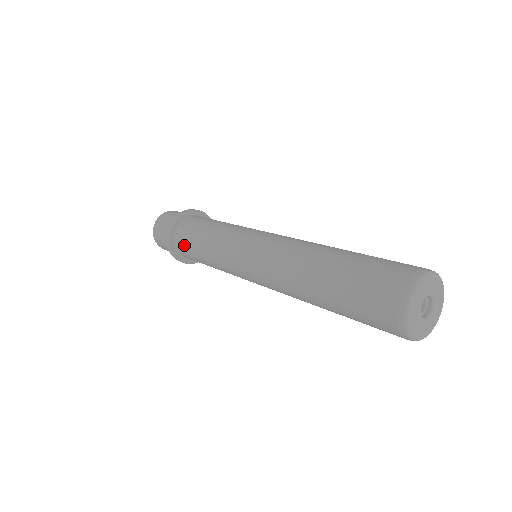
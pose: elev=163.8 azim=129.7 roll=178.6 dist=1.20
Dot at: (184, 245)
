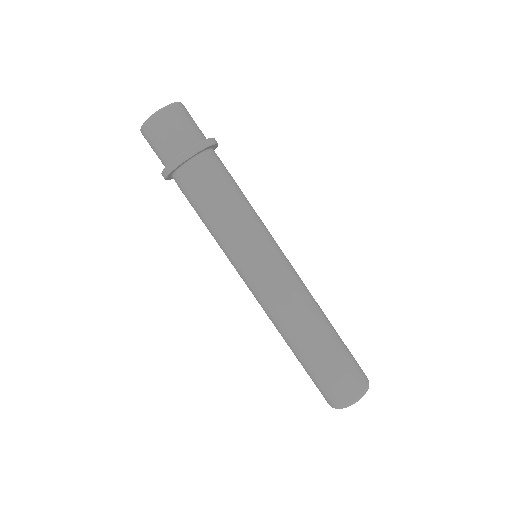
Dot at: occluded
